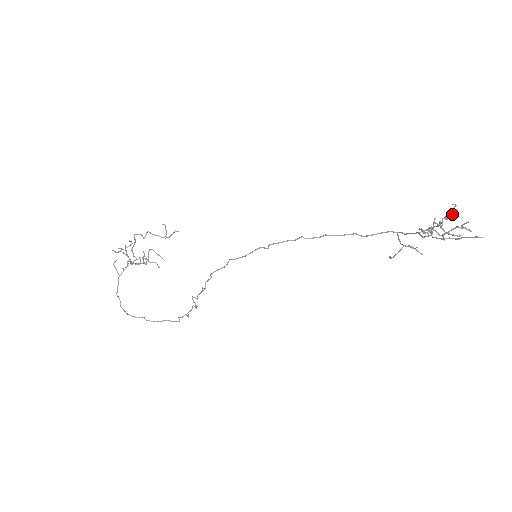
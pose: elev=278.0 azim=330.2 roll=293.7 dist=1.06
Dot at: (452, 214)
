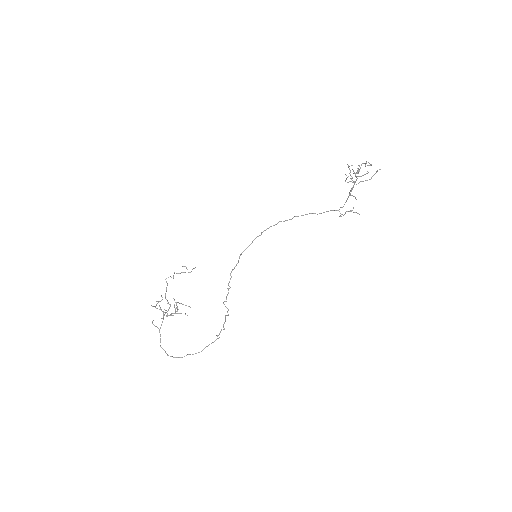
Dot at: (358, 168)
